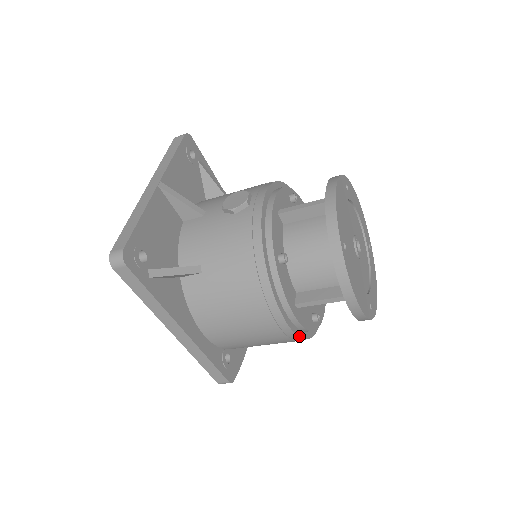
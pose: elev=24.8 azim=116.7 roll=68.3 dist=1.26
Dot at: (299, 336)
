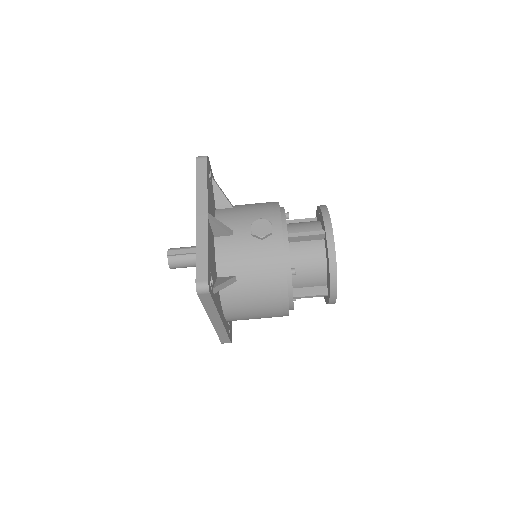
Dot at: occluded
